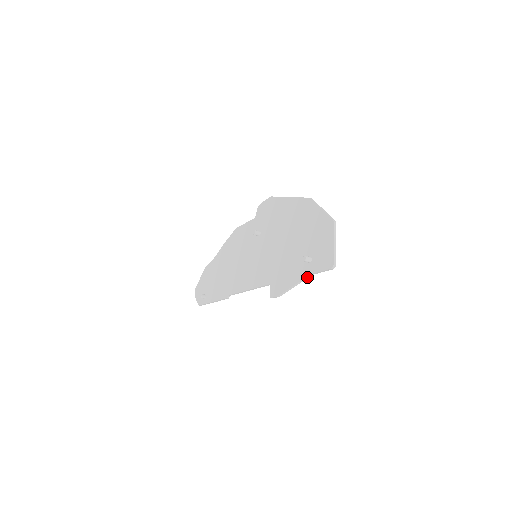
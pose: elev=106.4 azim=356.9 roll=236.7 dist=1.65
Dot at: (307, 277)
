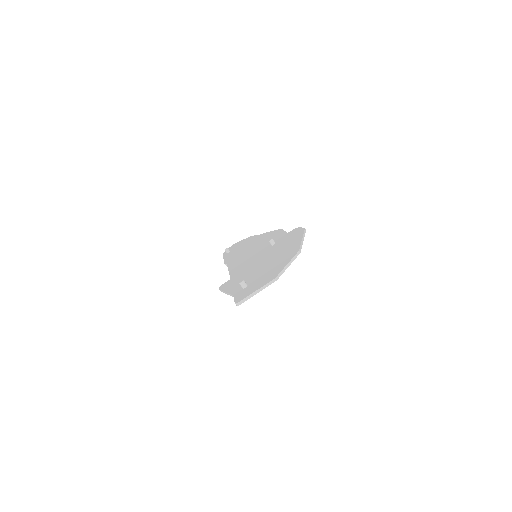
Dot at: (232, 295)
